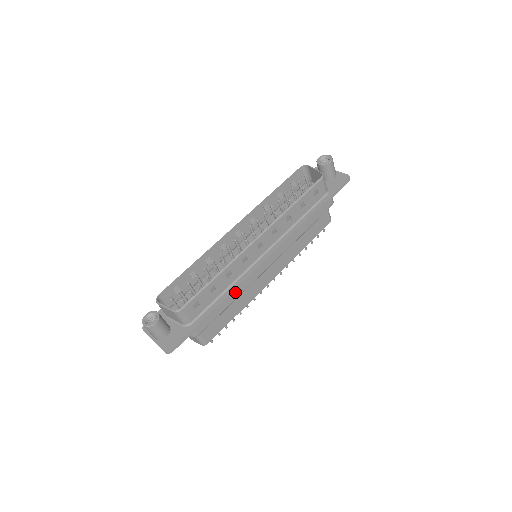
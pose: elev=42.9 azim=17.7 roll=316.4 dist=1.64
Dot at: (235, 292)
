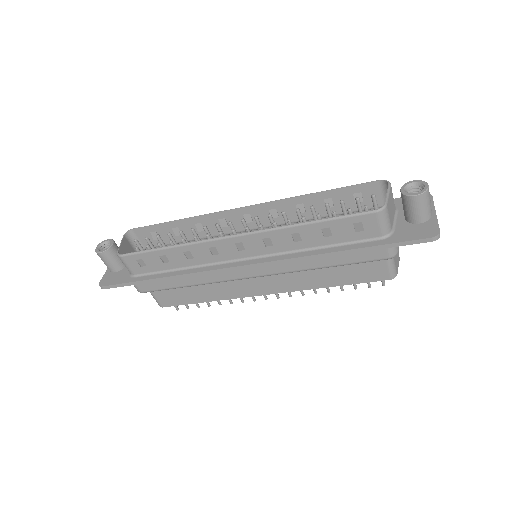
Dot at: (194, 277)
